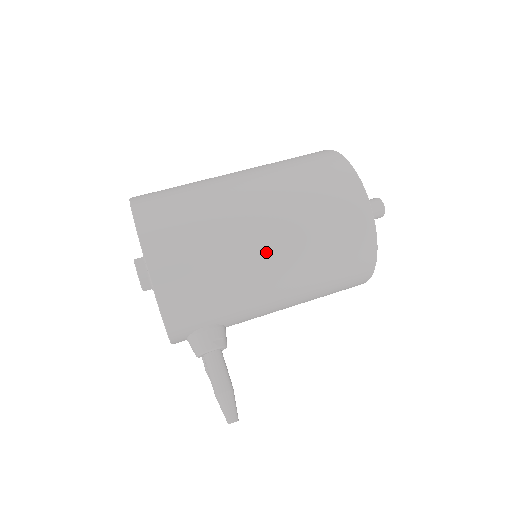
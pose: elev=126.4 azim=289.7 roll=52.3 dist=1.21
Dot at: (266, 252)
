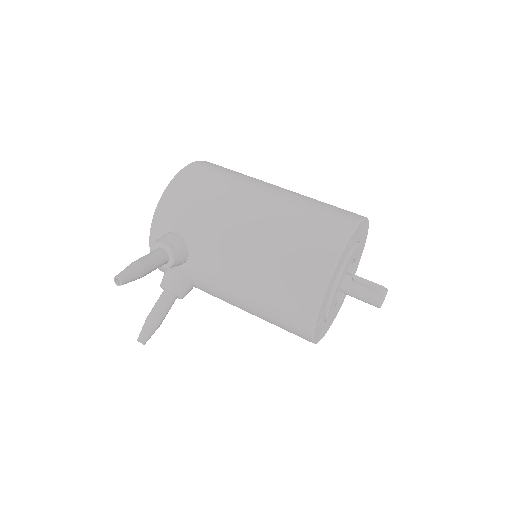
Dot at: (253, 204)
